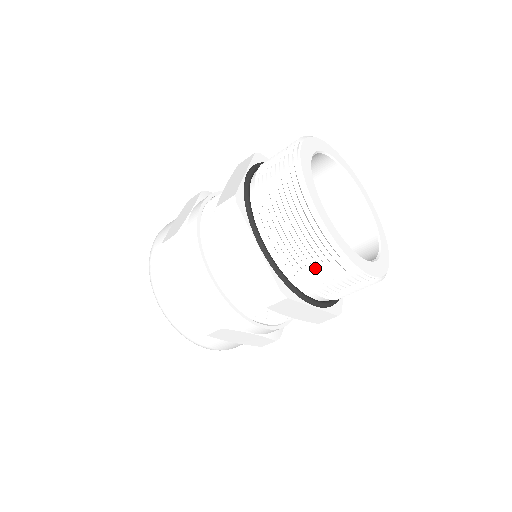
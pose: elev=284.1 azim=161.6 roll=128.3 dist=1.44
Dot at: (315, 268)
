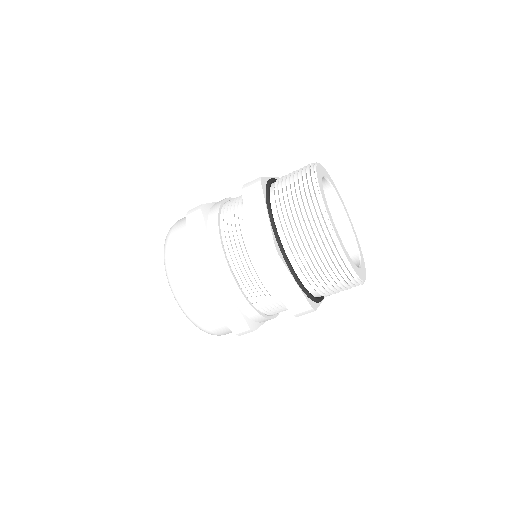
Dot at: (336, 288)
